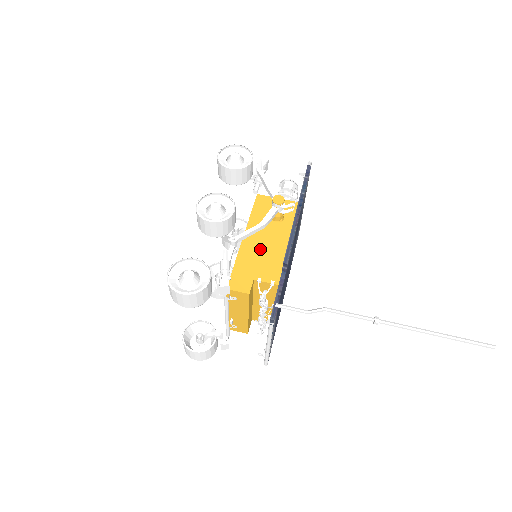
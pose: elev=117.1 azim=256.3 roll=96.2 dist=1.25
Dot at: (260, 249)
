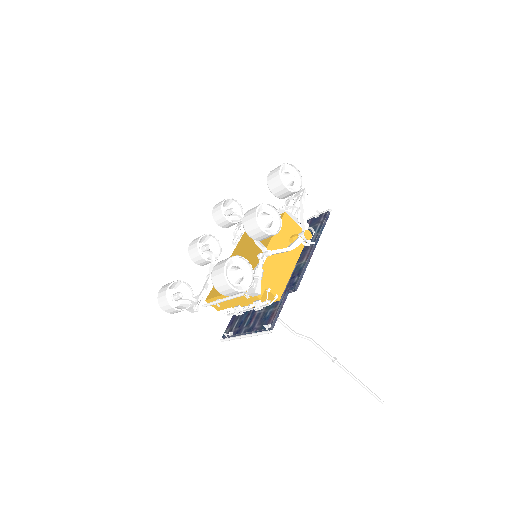
Dot at: (276, 263)
